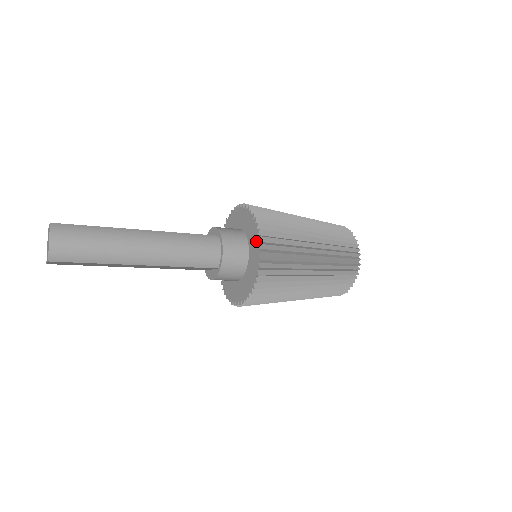
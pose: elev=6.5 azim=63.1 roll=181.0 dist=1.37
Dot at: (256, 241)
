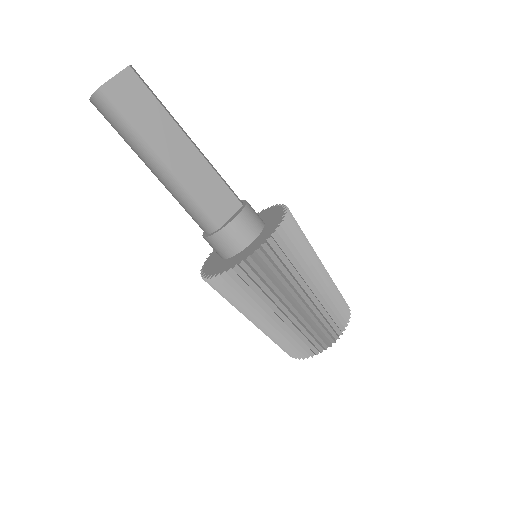
Dot at: (265, 212)
